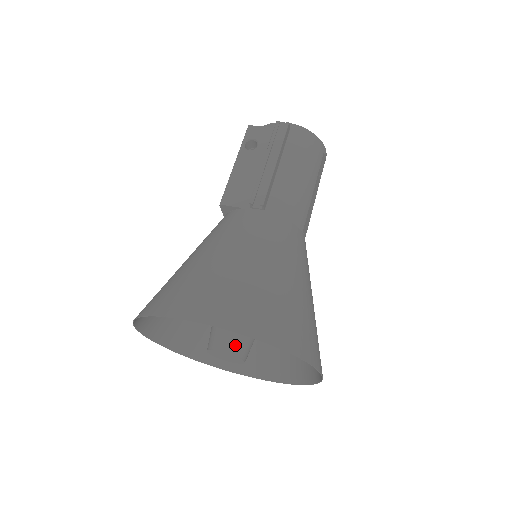
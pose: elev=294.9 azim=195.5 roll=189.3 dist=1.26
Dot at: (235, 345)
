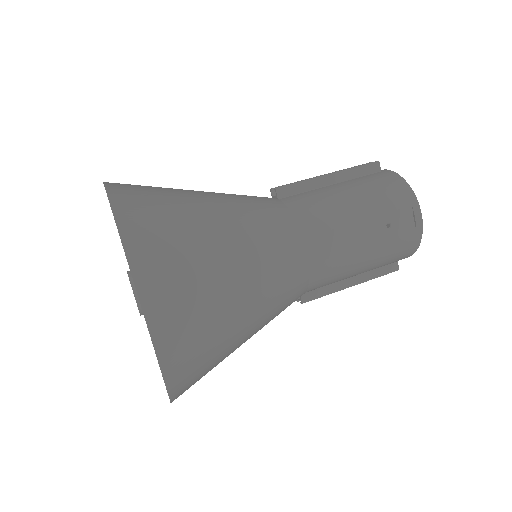
Dot at: occluded
